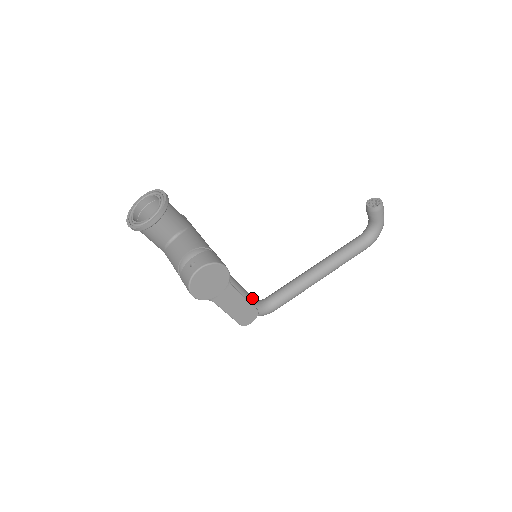
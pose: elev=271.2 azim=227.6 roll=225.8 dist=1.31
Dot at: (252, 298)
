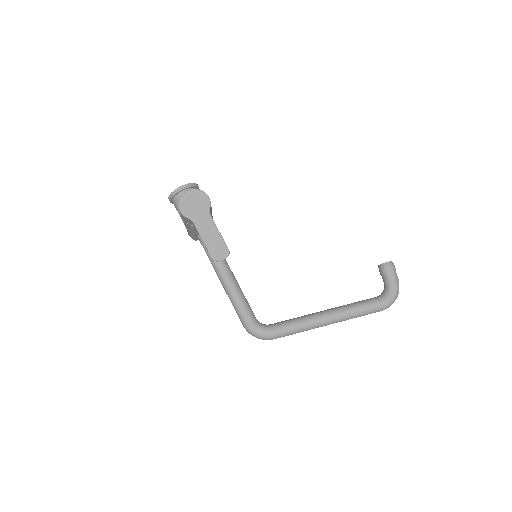
Dot at: (252, 311)
